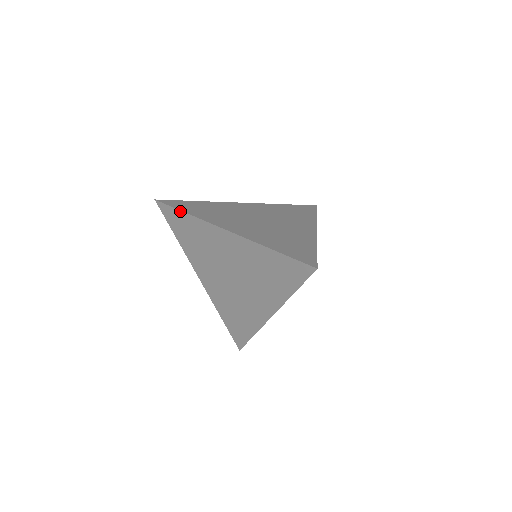
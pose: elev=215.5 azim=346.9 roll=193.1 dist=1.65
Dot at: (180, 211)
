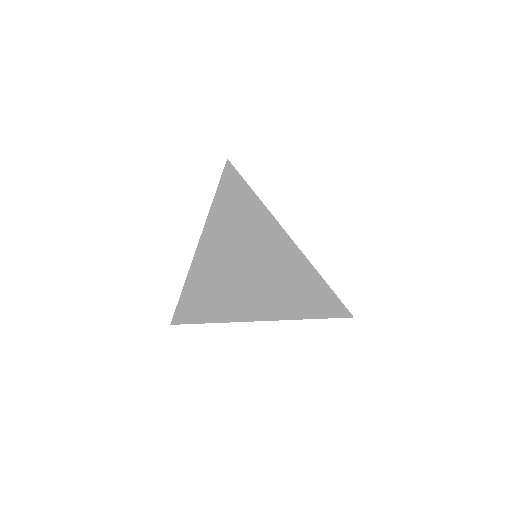
Dot at: (180, 298)
